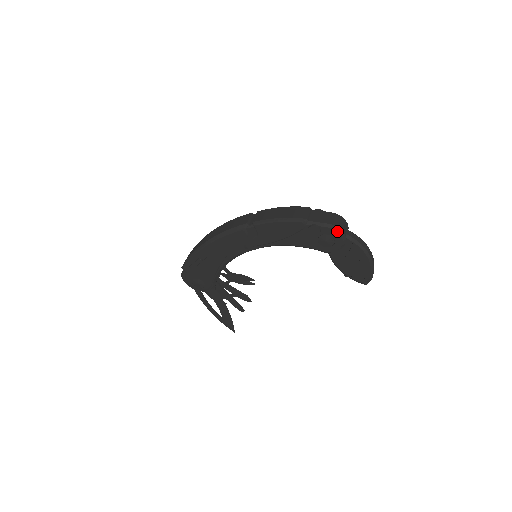
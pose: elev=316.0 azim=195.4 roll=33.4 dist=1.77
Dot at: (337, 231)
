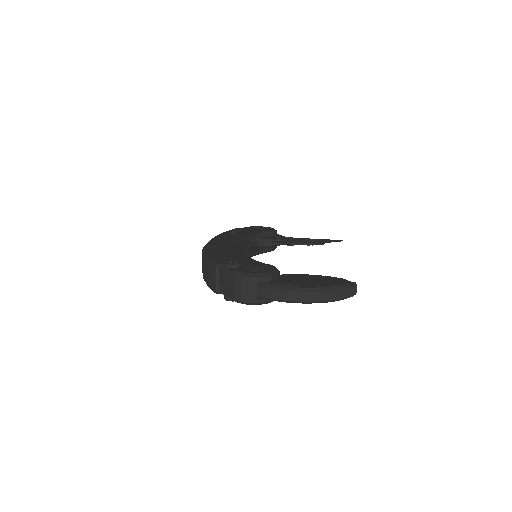
Dot at: occluded
